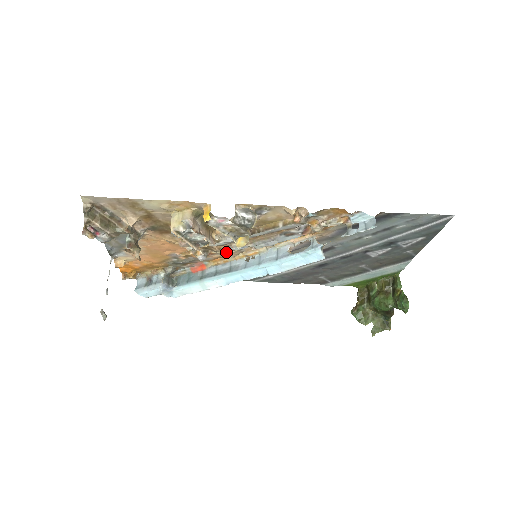
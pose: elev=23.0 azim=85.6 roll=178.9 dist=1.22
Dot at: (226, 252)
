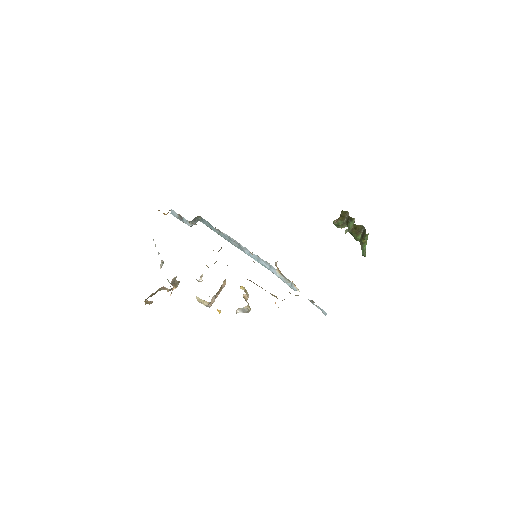
Dot at: occluded
